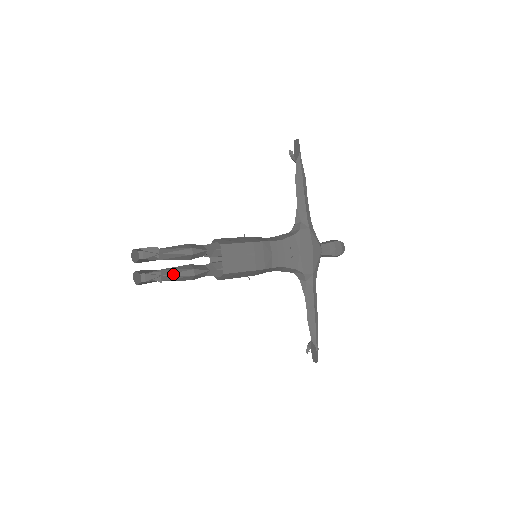
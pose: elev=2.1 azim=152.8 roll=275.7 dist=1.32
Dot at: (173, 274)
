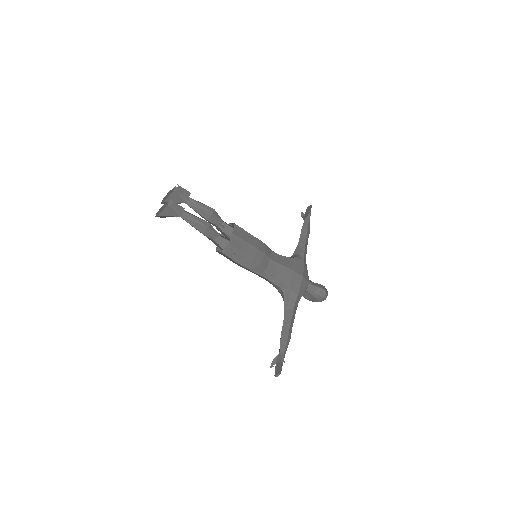
Dot at: (193, 216)
